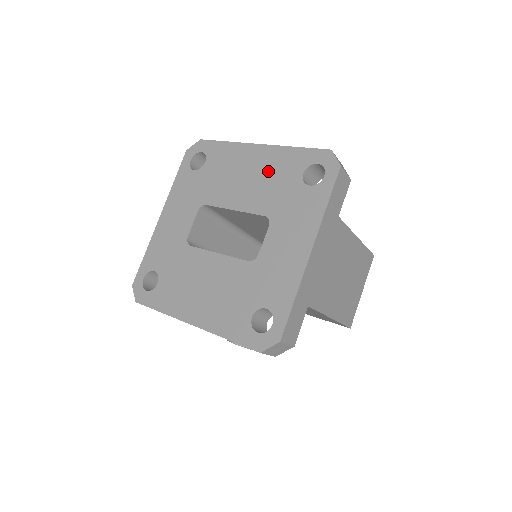
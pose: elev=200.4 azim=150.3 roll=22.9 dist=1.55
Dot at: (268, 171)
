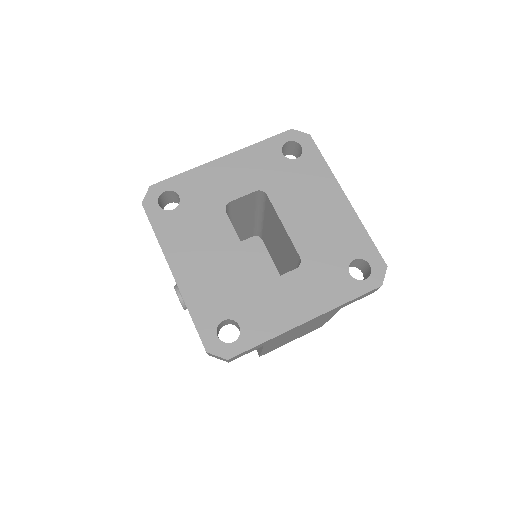
Dot at: (334, 227)
